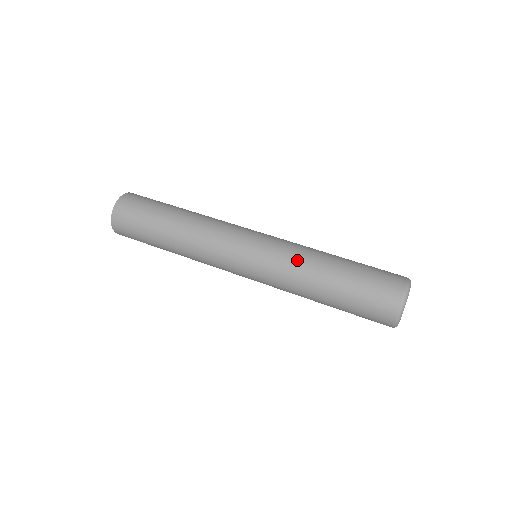
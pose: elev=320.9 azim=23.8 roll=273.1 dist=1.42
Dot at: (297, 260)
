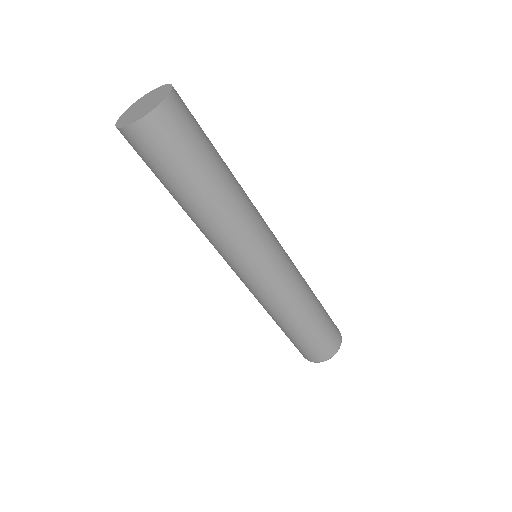
Dot at: (282, 306)
